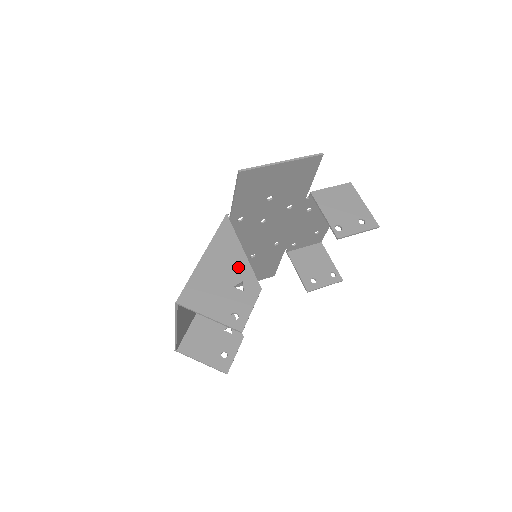
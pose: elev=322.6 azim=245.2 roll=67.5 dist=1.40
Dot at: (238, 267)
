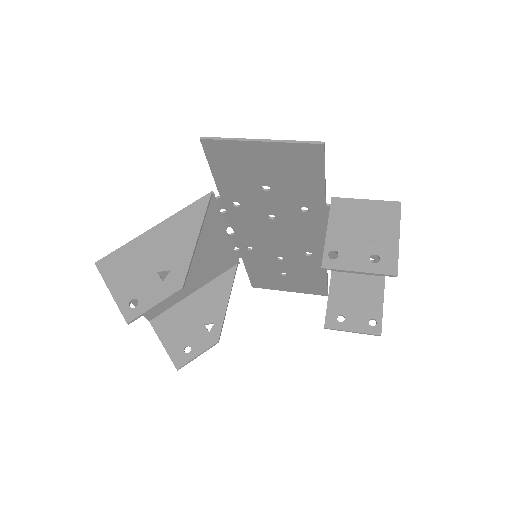
Dot at: (178, 253)
